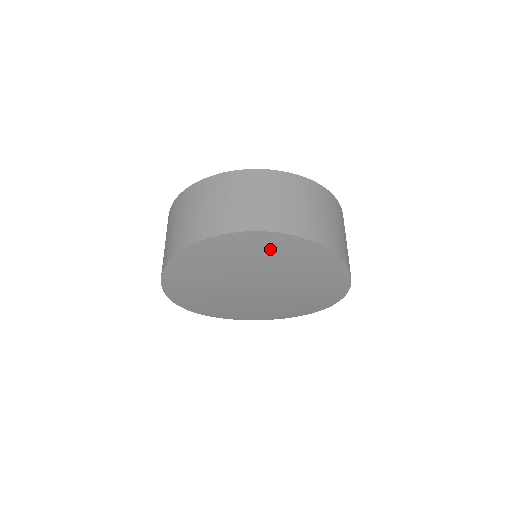
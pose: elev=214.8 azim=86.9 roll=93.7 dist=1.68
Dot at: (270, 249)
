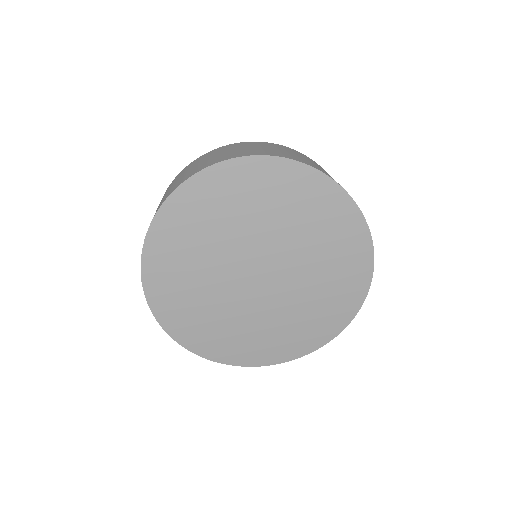
Dot at: (262, 187)
